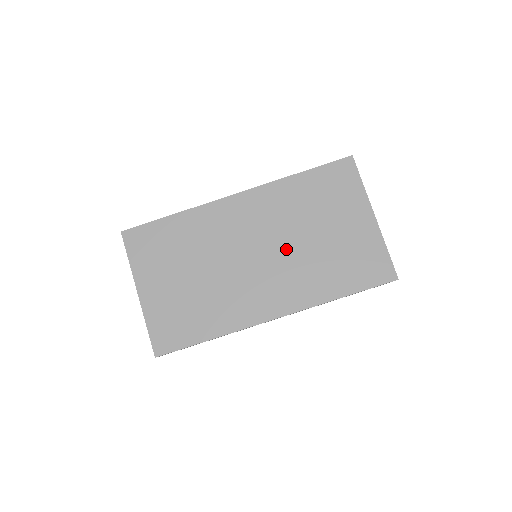
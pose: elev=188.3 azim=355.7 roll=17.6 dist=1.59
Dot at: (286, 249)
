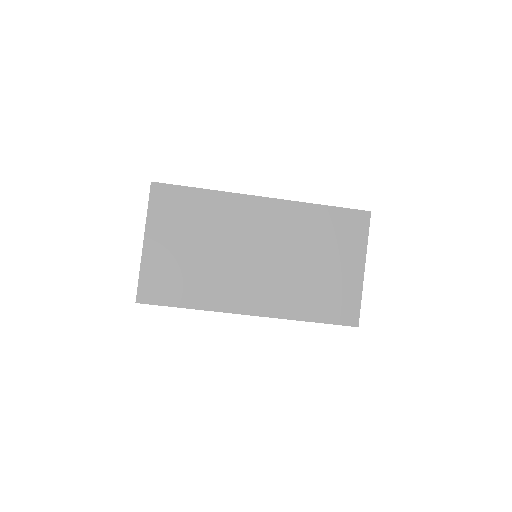
Dot at: (284, 263)
